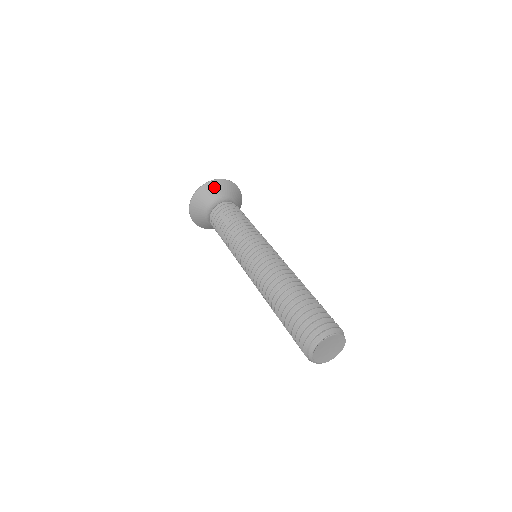
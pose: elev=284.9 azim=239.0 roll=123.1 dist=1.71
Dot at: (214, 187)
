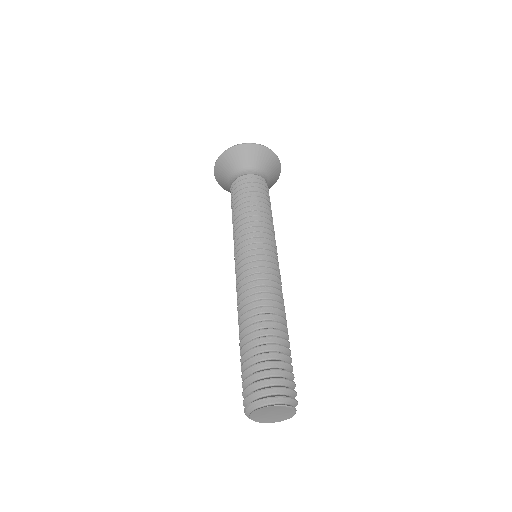
Dot at: (252, 152)
